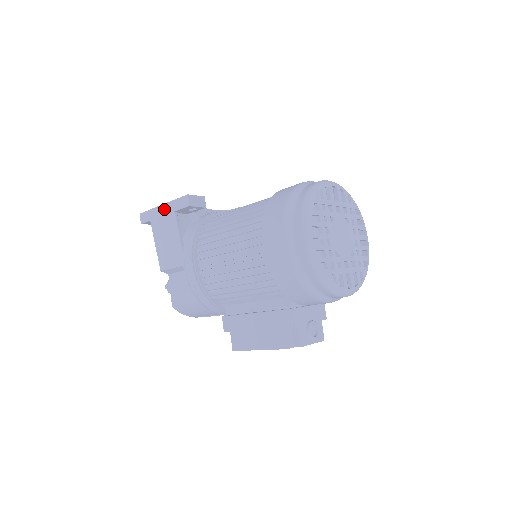
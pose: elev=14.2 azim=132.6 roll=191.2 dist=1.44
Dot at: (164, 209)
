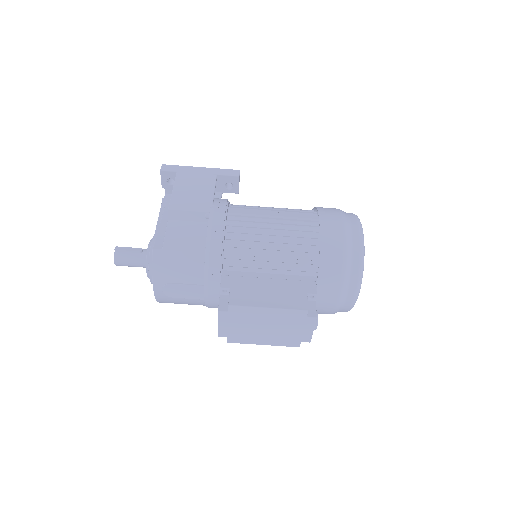
Dot at: (203, 170)
